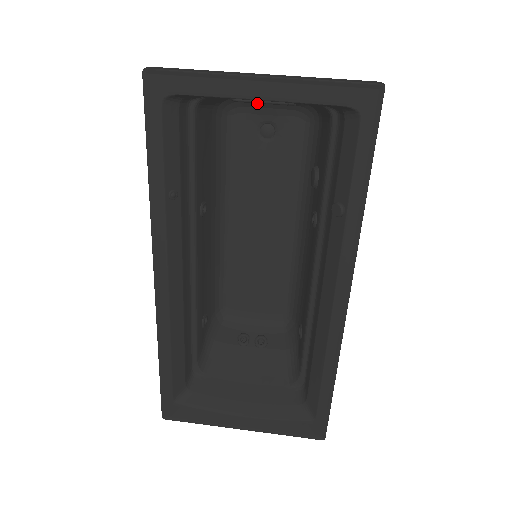
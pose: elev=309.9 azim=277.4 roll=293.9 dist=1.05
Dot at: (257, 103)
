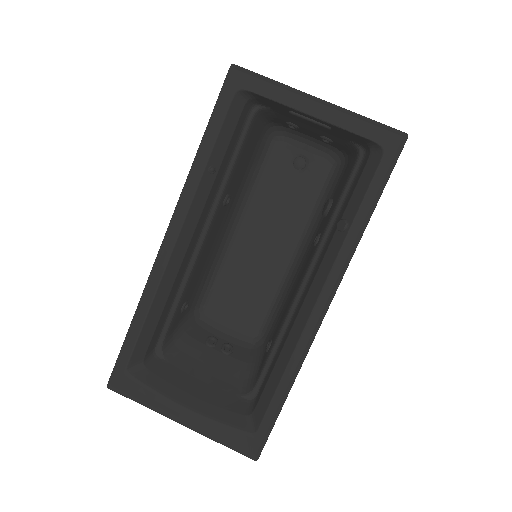
Dot at: (300, 137)
